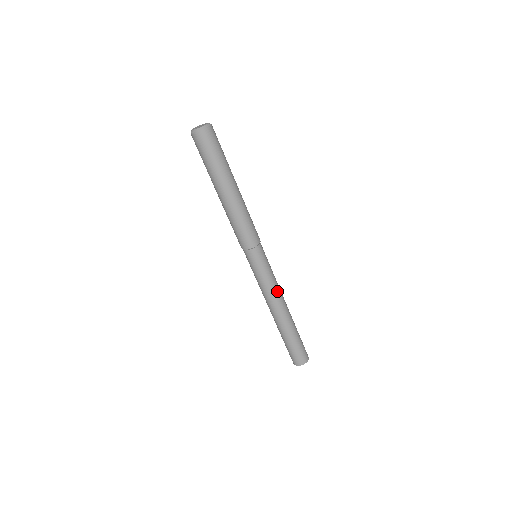
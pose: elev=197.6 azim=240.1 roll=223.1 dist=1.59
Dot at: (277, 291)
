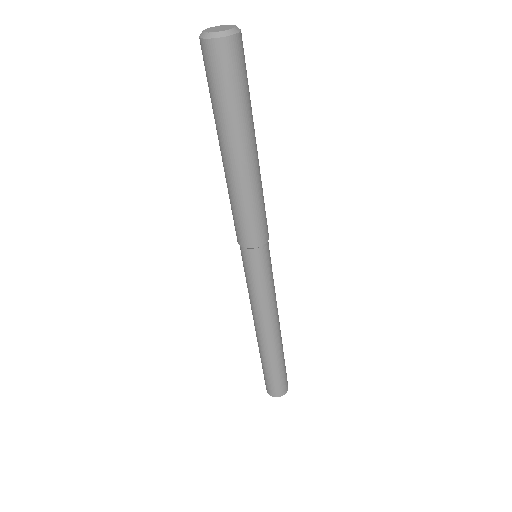
Dot at: (275, 305)
